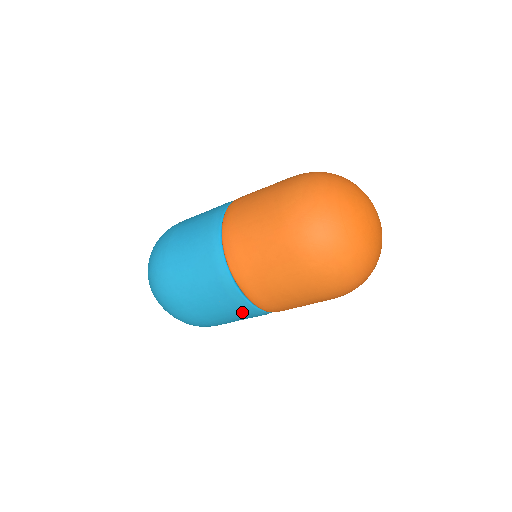
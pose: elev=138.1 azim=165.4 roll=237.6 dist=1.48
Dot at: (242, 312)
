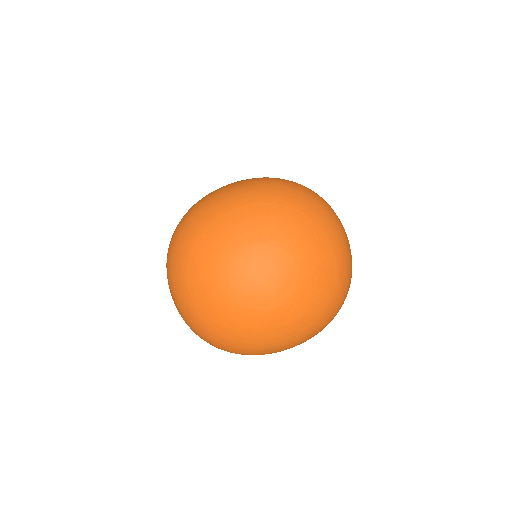
Dot at: occluded
